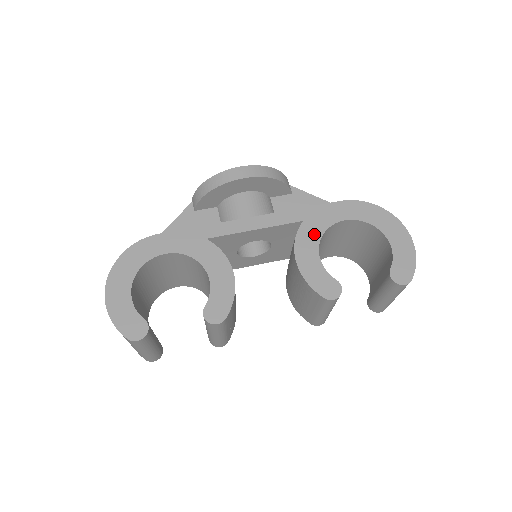
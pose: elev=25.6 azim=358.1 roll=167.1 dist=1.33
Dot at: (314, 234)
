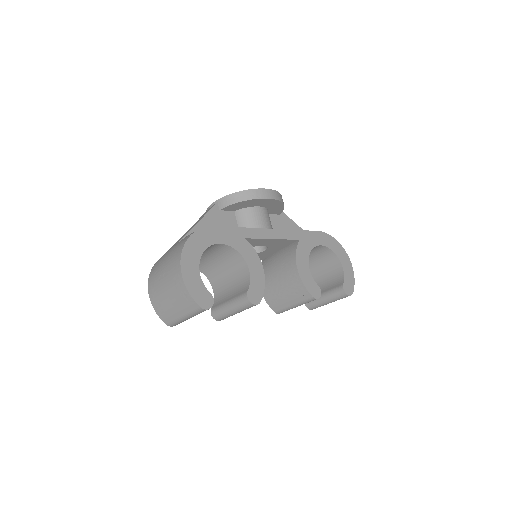
Dot at: (306, 251)
